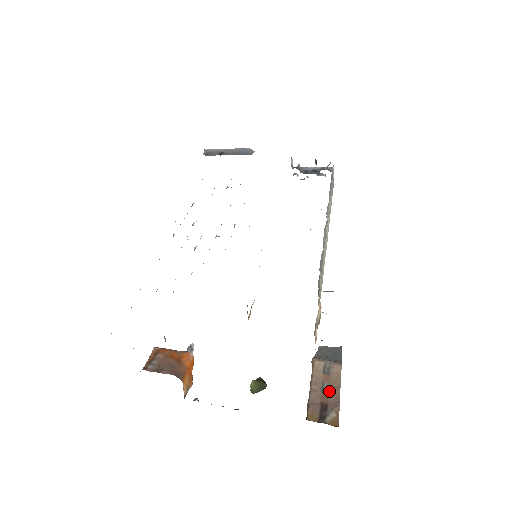
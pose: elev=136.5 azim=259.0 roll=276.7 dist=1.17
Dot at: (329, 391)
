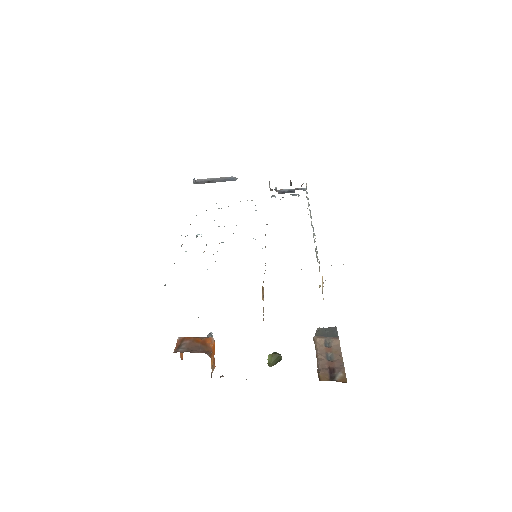
Dot at: (333, 359)
